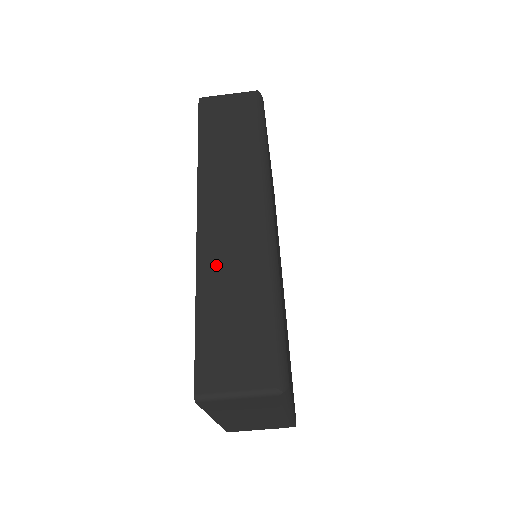
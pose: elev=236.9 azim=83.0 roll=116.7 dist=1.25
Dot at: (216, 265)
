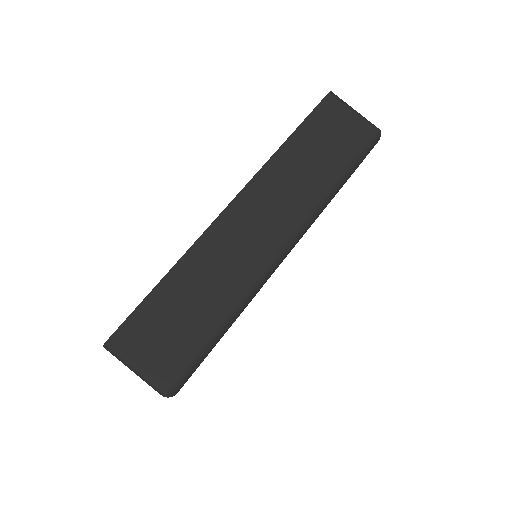
Dot at: (209, 256)
